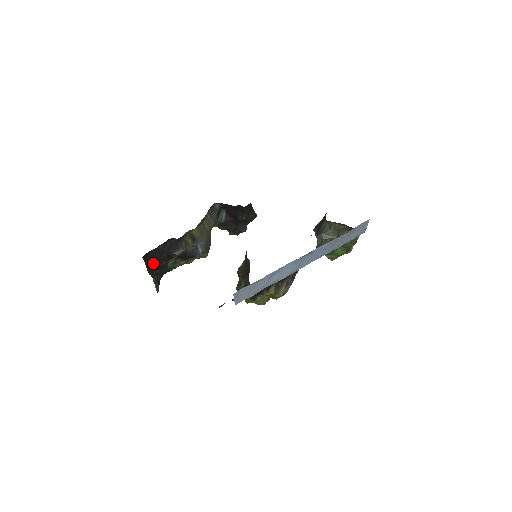
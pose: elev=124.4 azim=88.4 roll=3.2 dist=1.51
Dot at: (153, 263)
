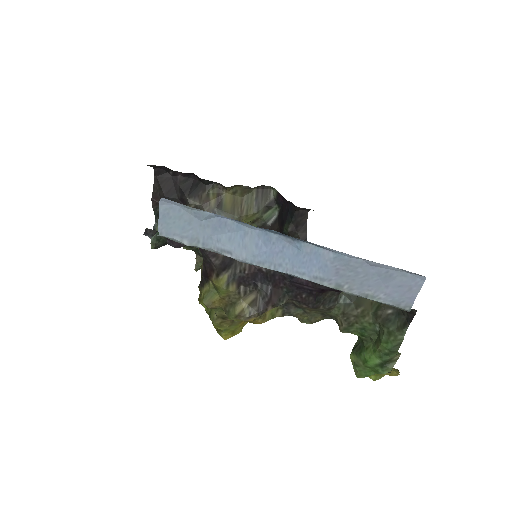
Dot at: (162, 192)
